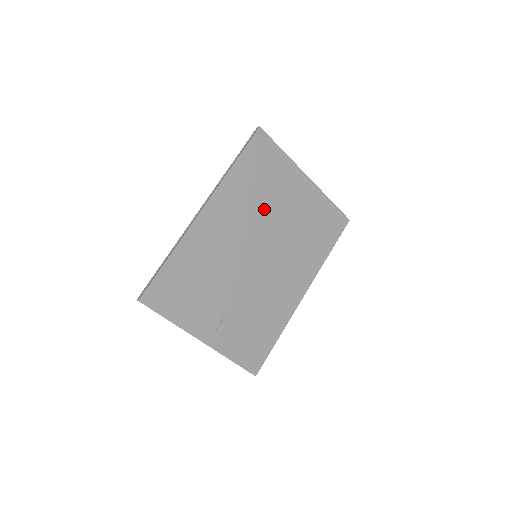
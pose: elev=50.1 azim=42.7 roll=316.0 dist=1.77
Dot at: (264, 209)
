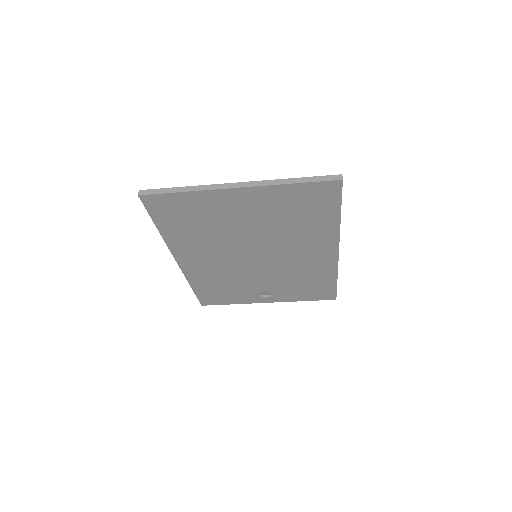
Dot at: (223, 234)
